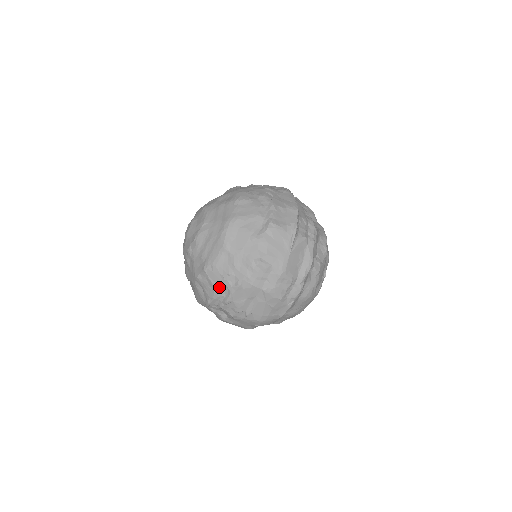
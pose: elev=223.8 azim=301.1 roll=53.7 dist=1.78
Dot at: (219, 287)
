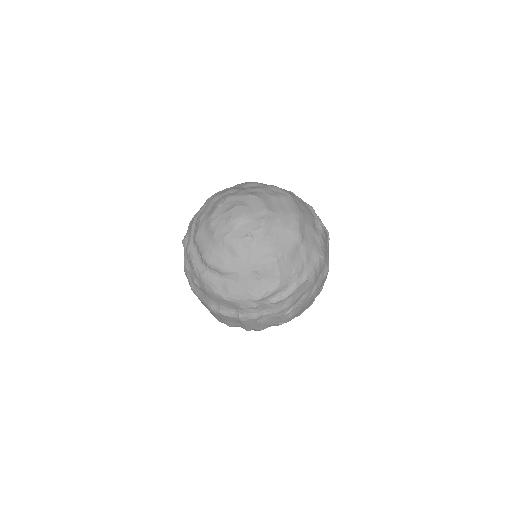
Dot at: (286, 279)
